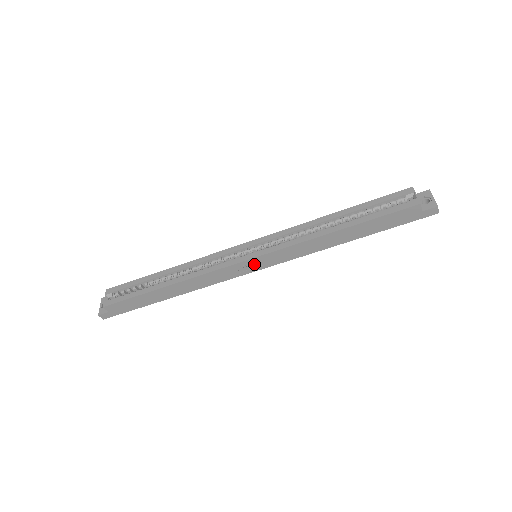
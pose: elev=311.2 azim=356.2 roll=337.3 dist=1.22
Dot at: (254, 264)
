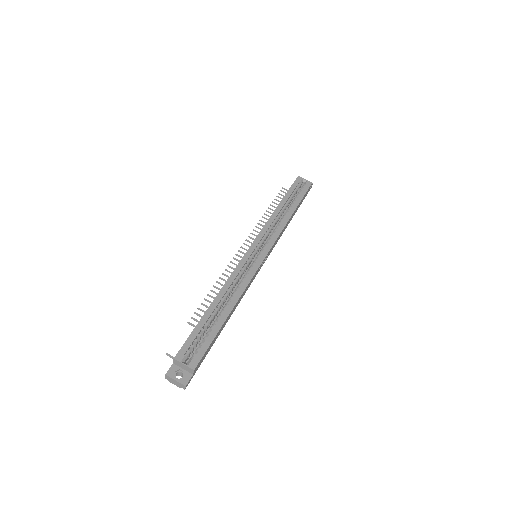
Dot at: (264, 260)
